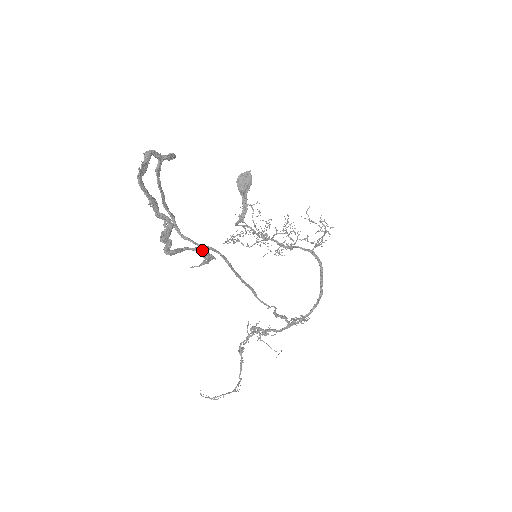
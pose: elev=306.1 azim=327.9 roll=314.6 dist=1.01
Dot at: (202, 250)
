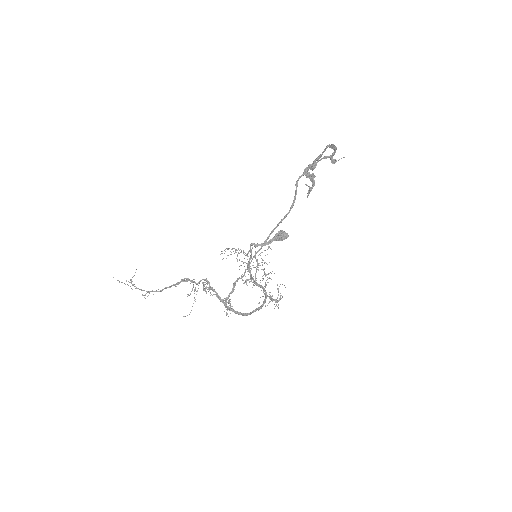
Dot at: occluded
